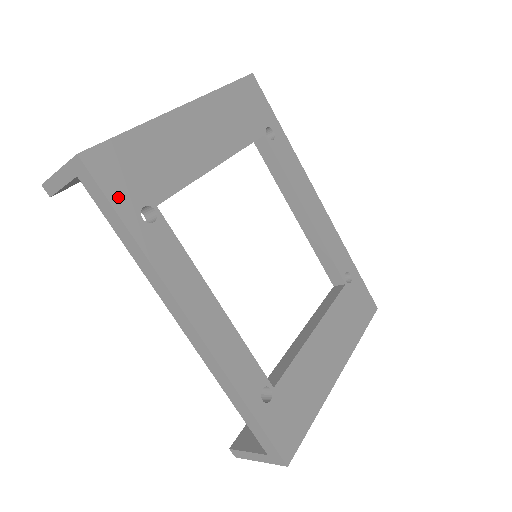
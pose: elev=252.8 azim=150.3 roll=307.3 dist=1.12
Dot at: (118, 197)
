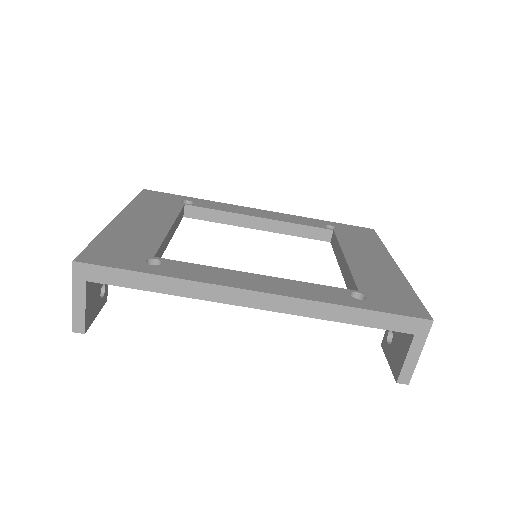
Dot at: (123, 265)
